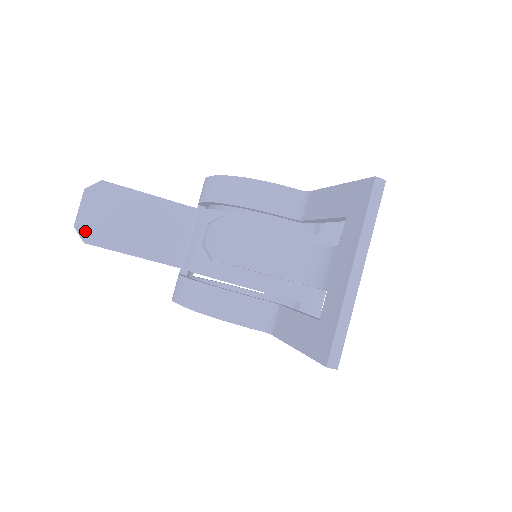
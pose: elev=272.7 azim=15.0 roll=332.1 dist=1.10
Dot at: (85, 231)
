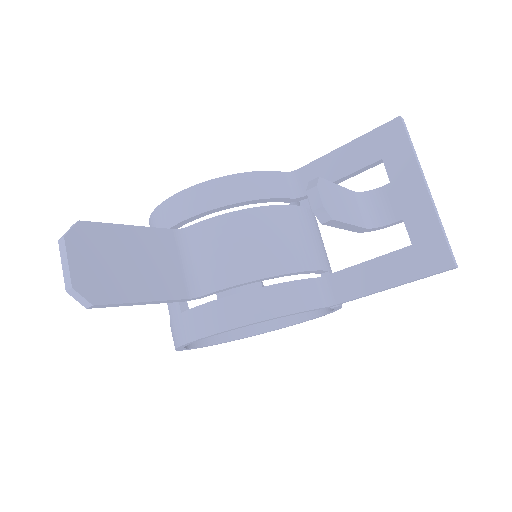
Dot at: (88, 290)
